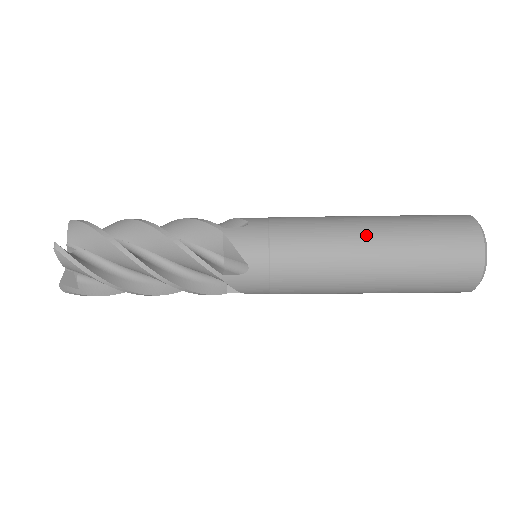
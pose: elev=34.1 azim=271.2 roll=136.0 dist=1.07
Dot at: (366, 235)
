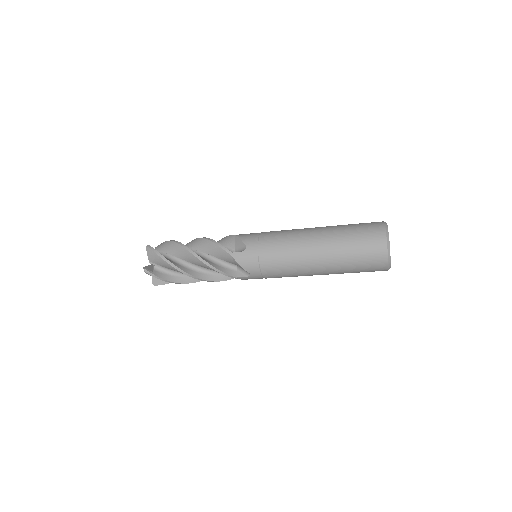
Dot at: (315, 229)
